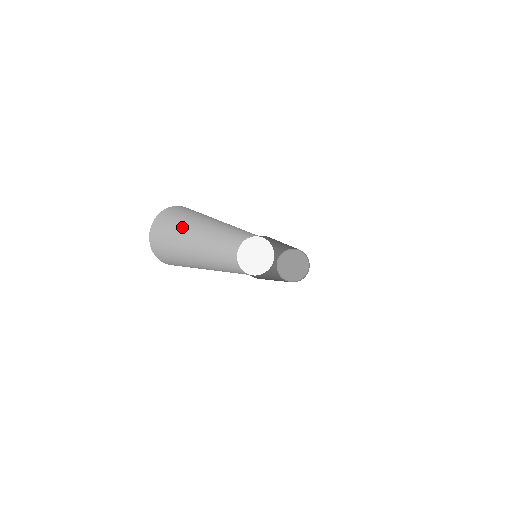
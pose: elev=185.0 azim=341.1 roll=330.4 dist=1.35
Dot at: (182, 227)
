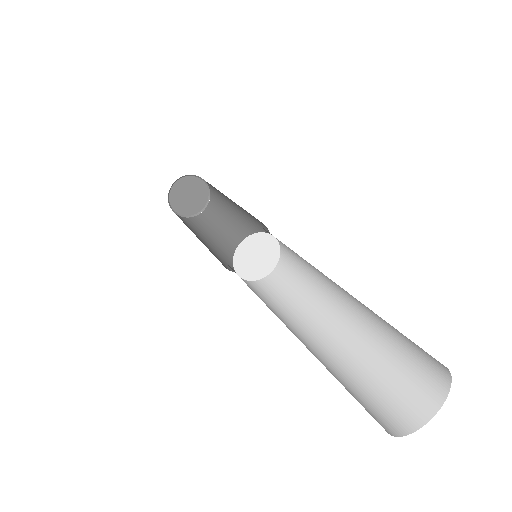
Dot at: occluded
